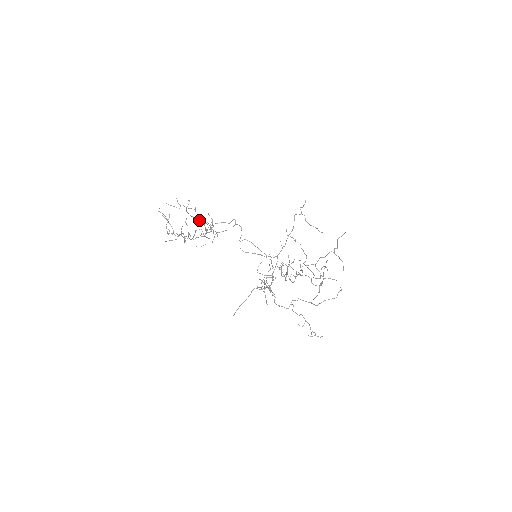
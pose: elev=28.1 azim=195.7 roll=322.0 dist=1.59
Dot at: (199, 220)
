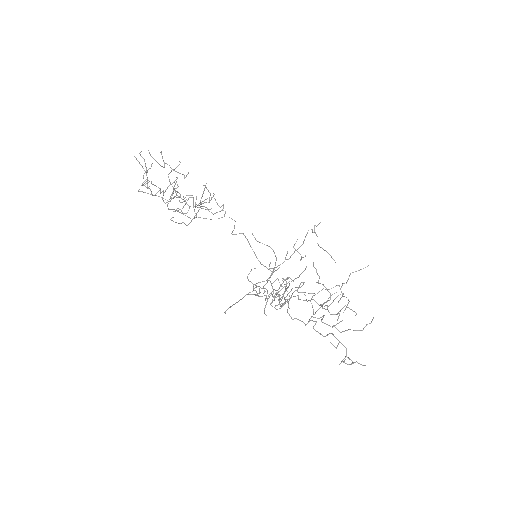
Dot at: (176, 194)
